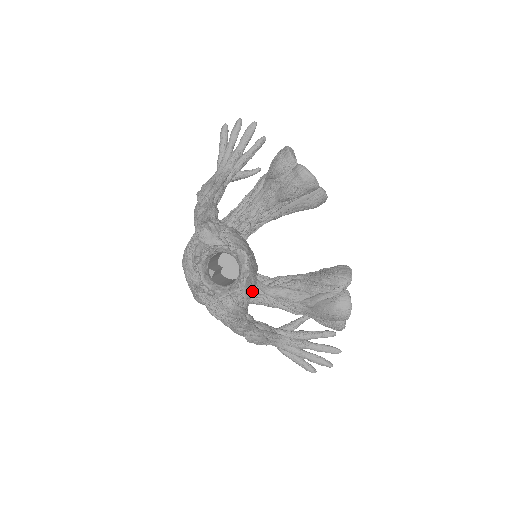
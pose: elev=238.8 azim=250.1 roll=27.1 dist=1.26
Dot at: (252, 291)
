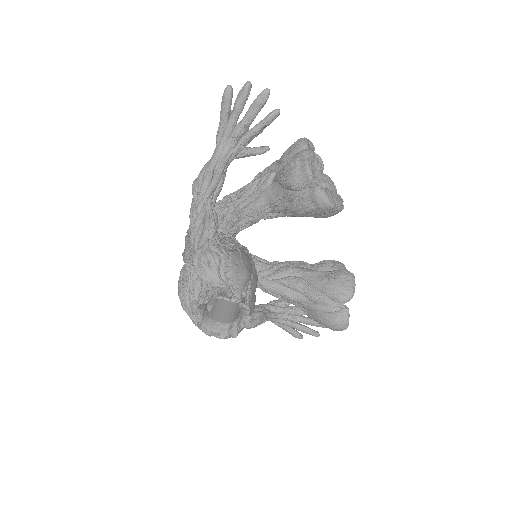
Dot at: occluded
